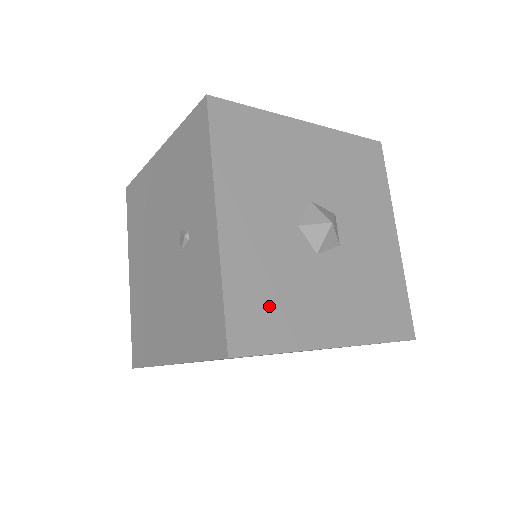
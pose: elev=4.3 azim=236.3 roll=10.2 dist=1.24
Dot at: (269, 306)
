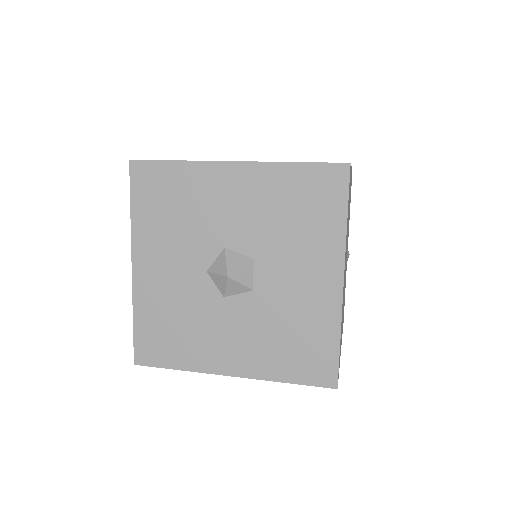
Dot at: (170, 335)
